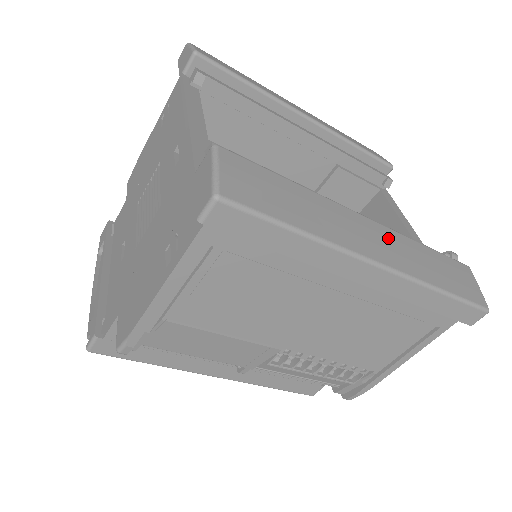
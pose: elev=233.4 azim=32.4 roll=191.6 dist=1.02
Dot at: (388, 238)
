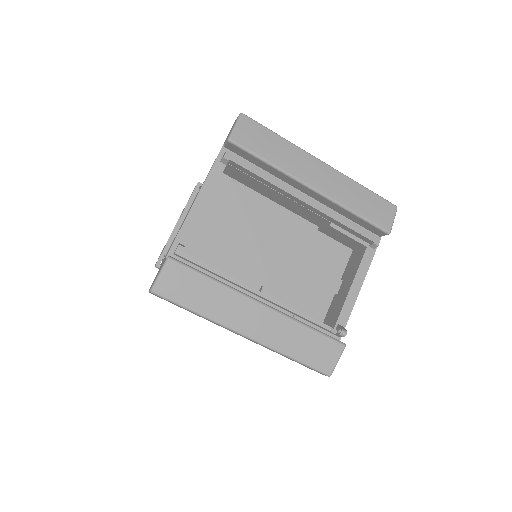
Dot at: (269, 320)
